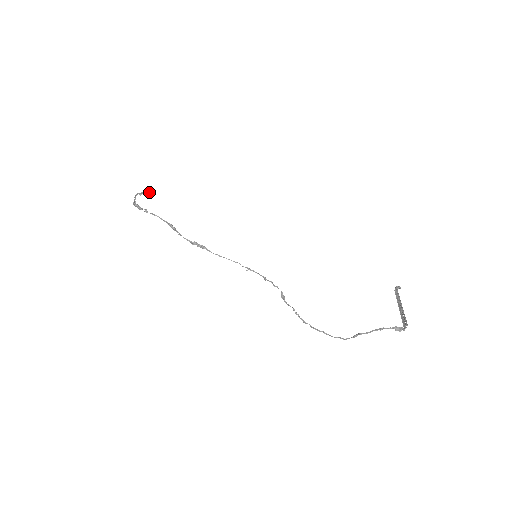
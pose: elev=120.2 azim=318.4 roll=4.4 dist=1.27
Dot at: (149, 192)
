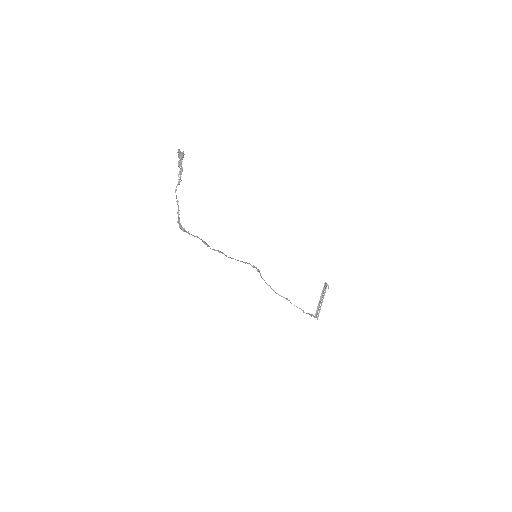
Dot at: (182, 158)
